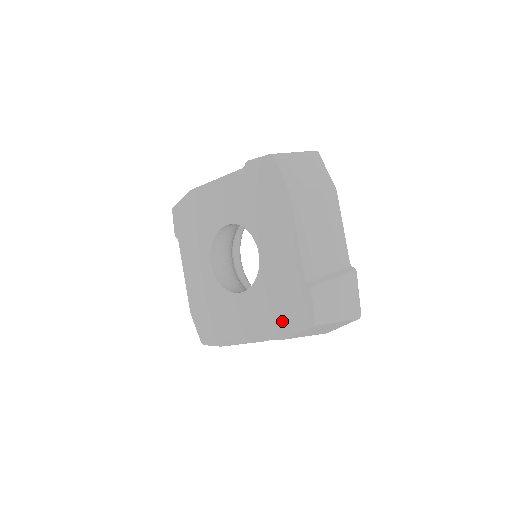
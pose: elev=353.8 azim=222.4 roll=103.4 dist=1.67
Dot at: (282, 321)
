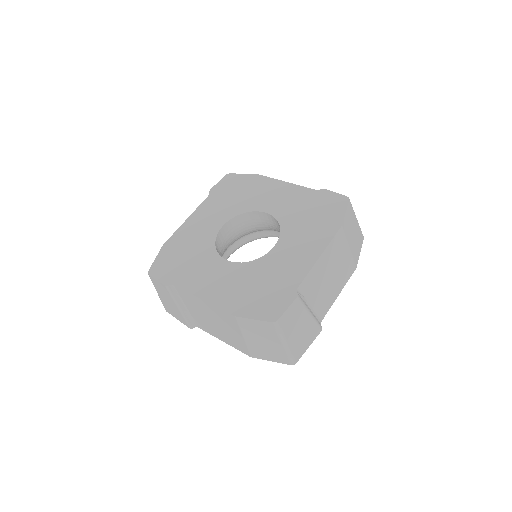
Dot at: (327, 220)
